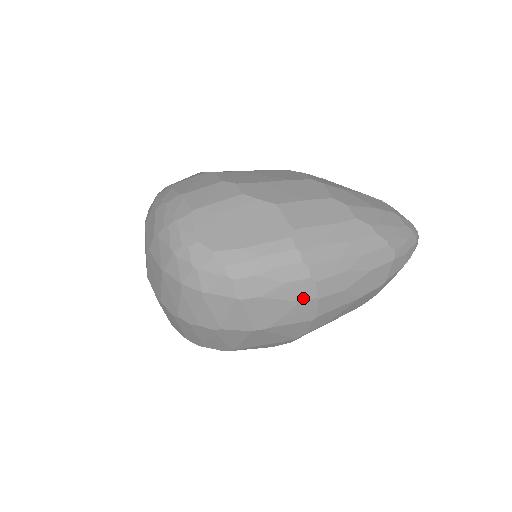
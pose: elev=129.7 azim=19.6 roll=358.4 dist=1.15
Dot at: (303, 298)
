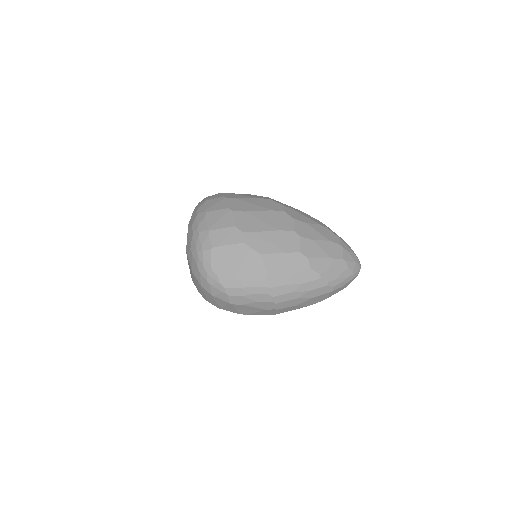
Dot at: (268, 308)
